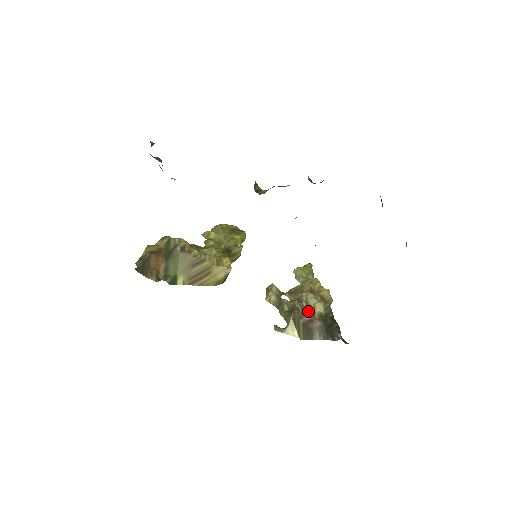
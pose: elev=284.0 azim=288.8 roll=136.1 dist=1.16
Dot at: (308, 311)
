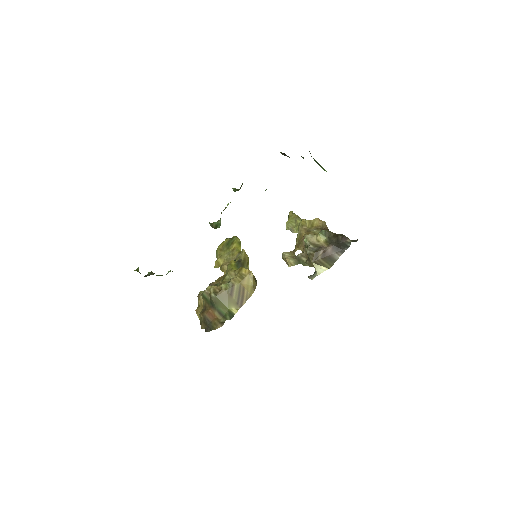
Dot at: (317, 248)
